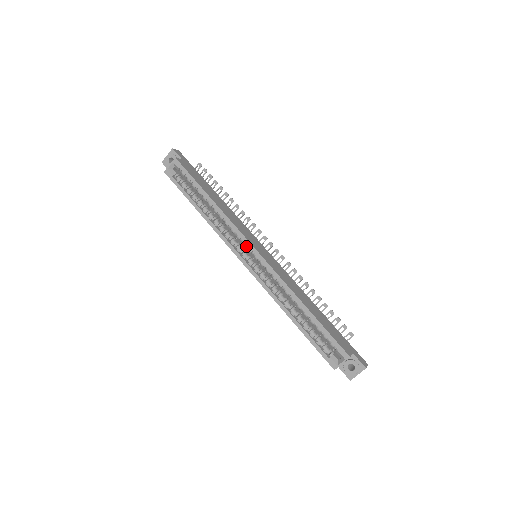
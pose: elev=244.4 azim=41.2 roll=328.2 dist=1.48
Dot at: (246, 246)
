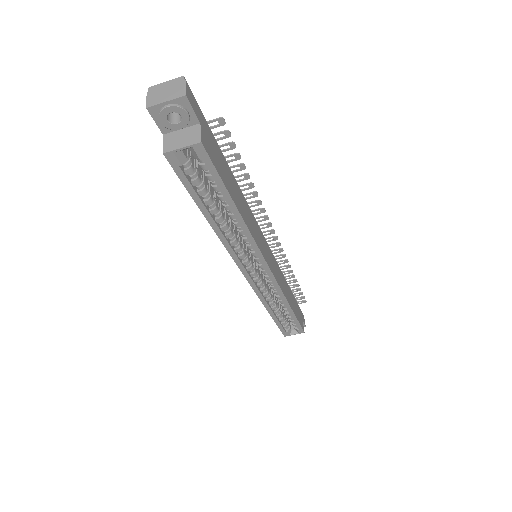
Dot at: (257, 261)
